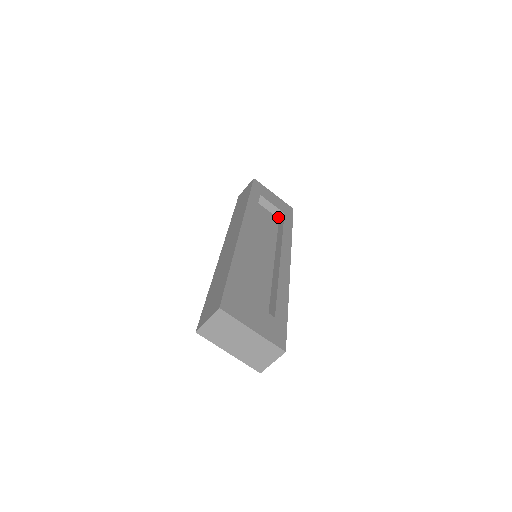
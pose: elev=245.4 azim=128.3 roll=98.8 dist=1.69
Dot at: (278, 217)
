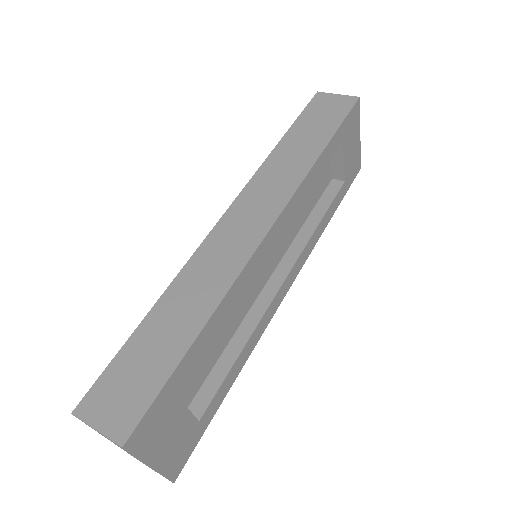
Dot at: (334, 176)
